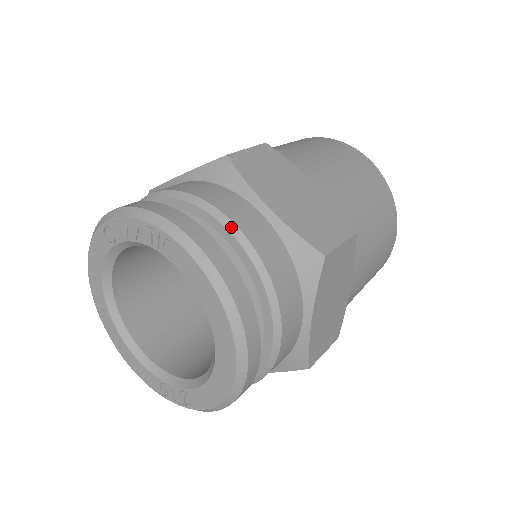
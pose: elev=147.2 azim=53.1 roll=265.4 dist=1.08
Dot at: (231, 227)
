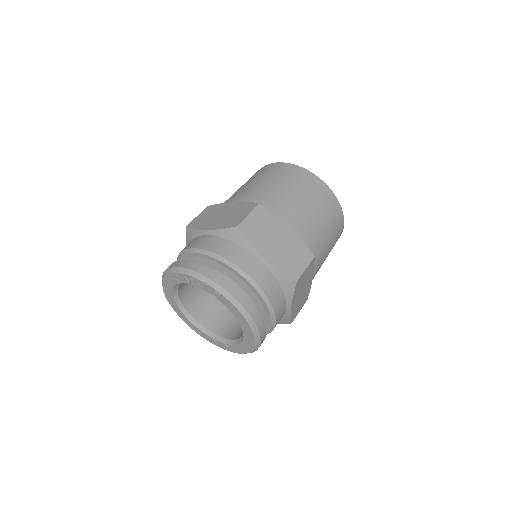
Dot at: (246, 276)
